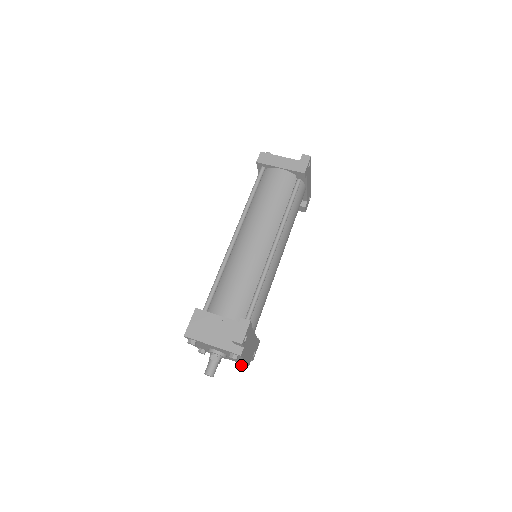
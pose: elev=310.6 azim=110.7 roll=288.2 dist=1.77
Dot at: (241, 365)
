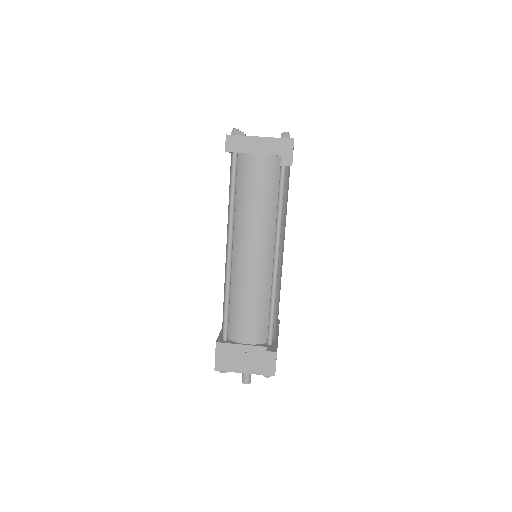
Dot at: occluded
